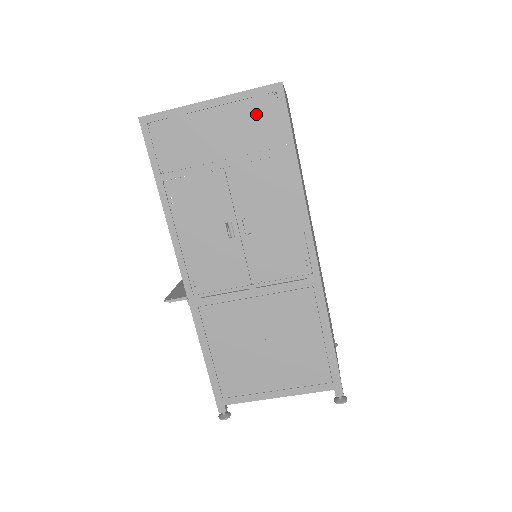
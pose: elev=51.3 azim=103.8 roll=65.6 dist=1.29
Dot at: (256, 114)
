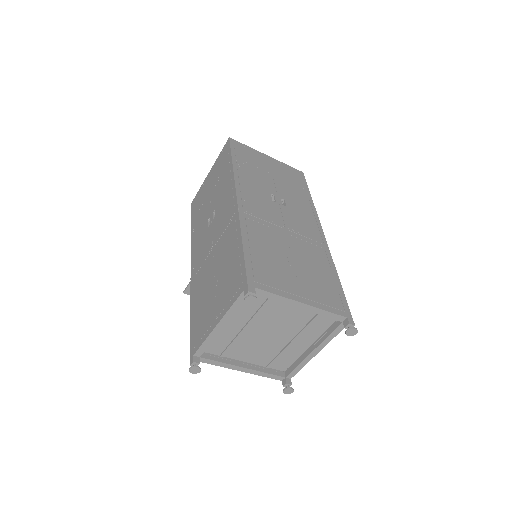
Dot at: (221, 160)
